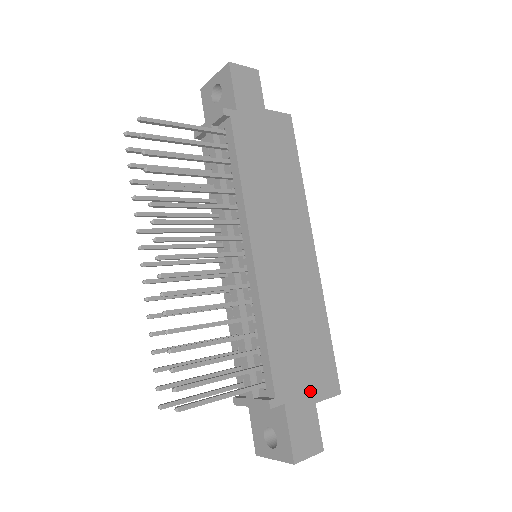
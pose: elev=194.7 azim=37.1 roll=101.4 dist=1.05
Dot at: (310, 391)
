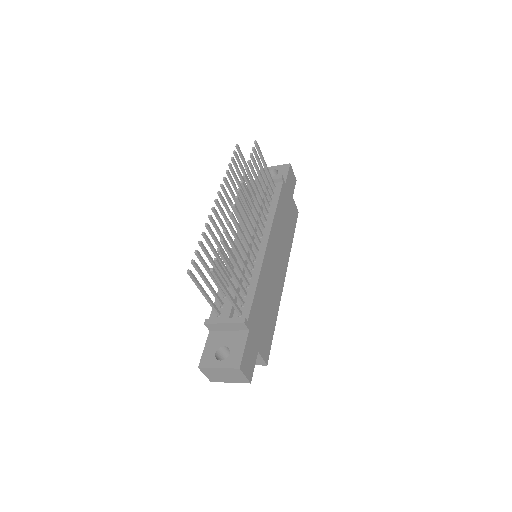
Dot at: (259, 342)
